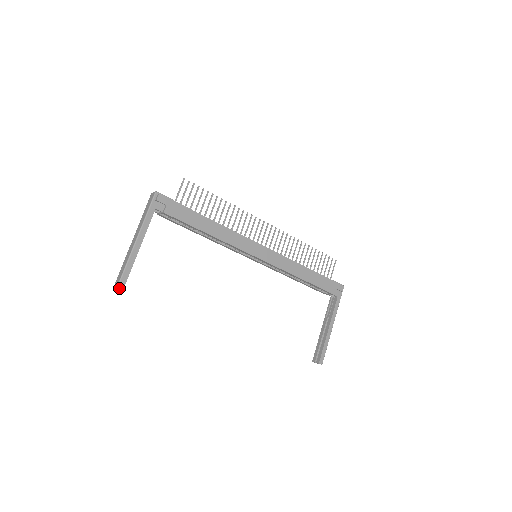
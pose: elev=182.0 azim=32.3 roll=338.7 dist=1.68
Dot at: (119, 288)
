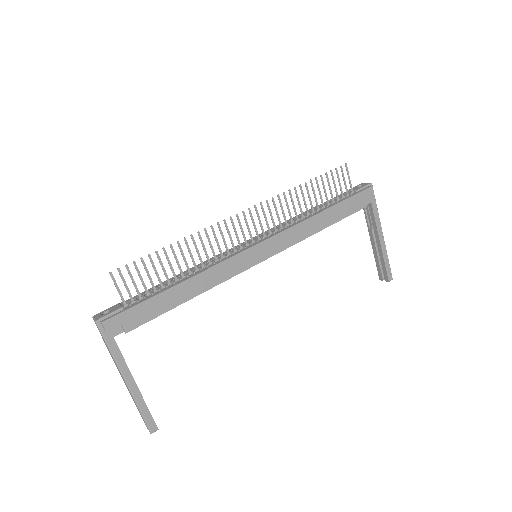
Dot at: (153, 431)
